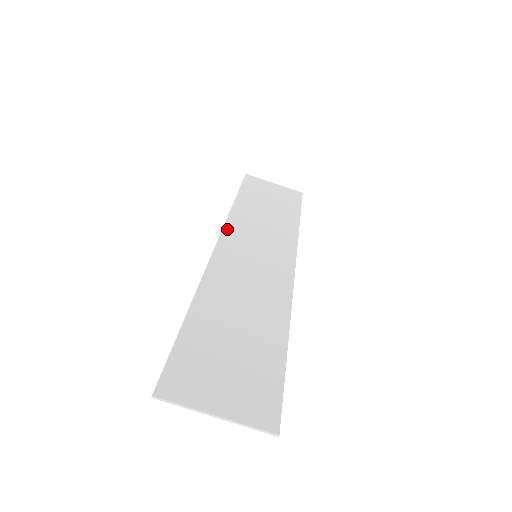
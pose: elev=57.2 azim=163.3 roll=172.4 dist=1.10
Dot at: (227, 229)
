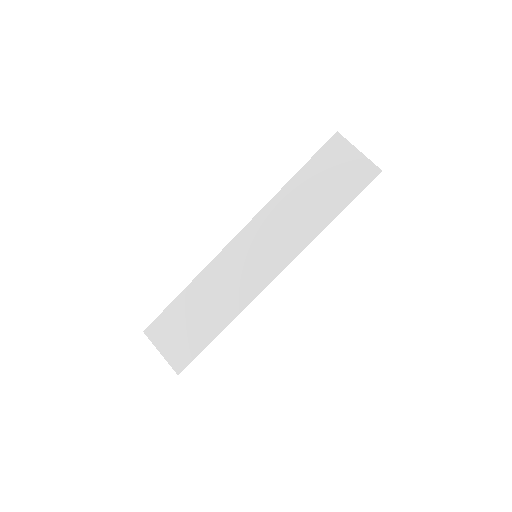
Dot at: (254, 221)
